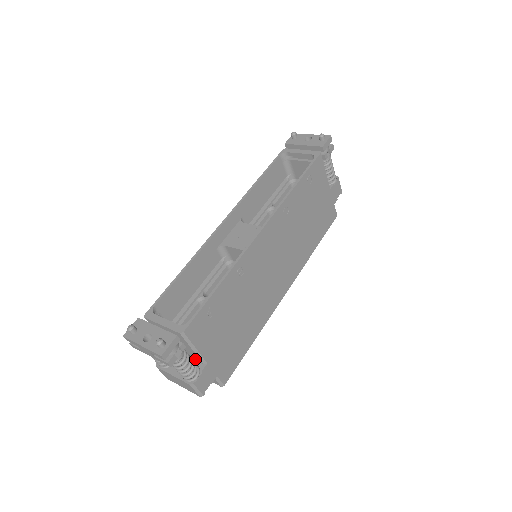
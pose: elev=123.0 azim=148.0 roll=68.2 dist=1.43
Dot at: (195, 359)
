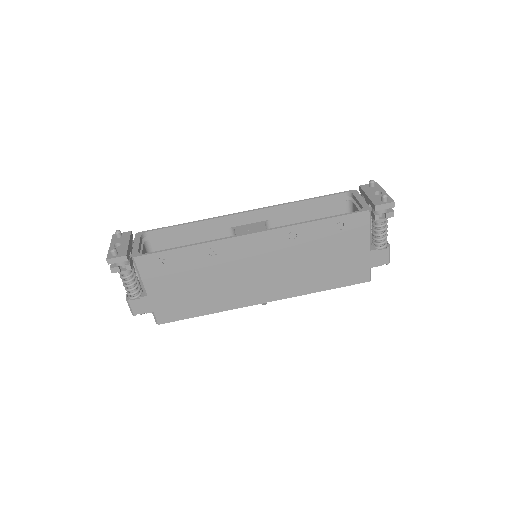
Dot at: occluded
